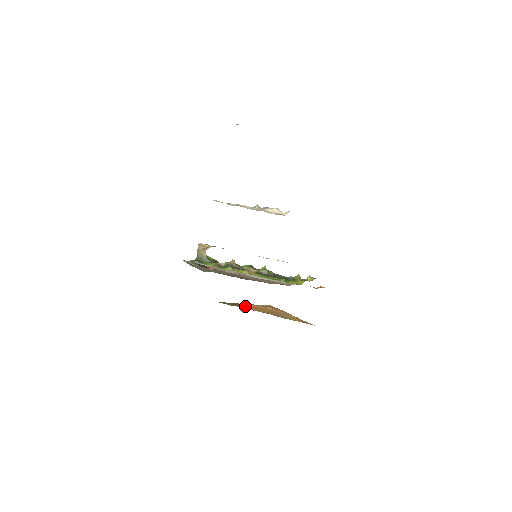
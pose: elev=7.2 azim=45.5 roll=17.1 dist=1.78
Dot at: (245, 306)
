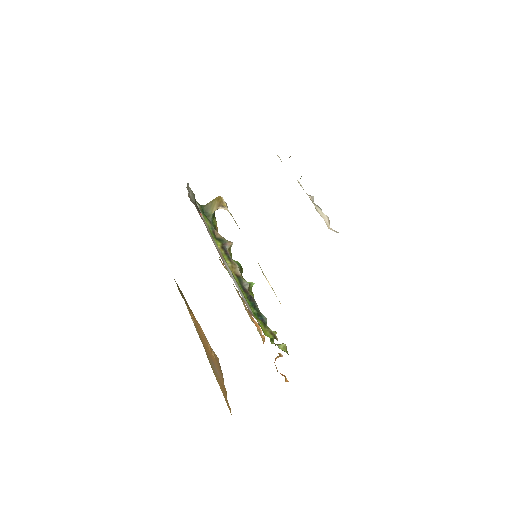
Dot at: (193, 317)
